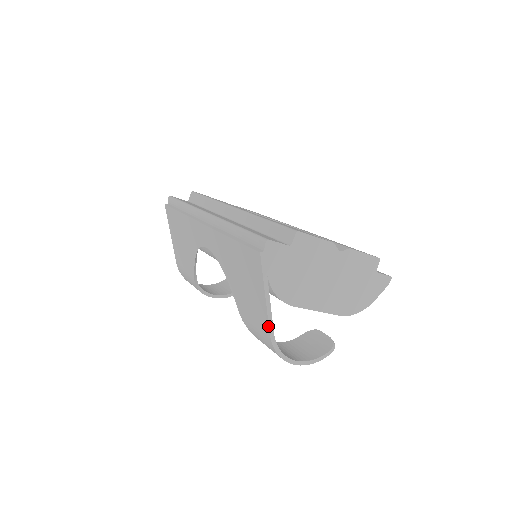
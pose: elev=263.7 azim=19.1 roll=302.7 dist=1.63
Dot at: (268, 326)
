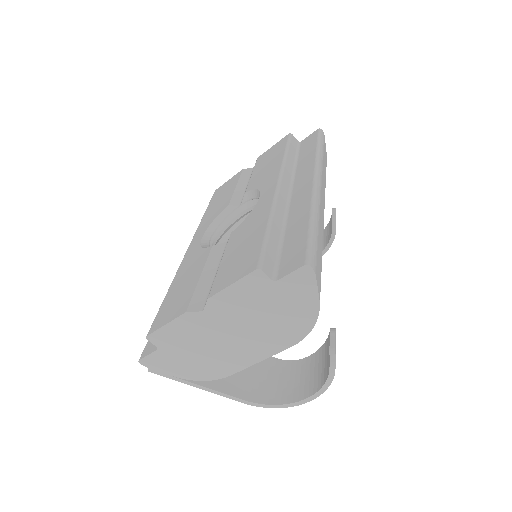
Dot at: (232, 398)
